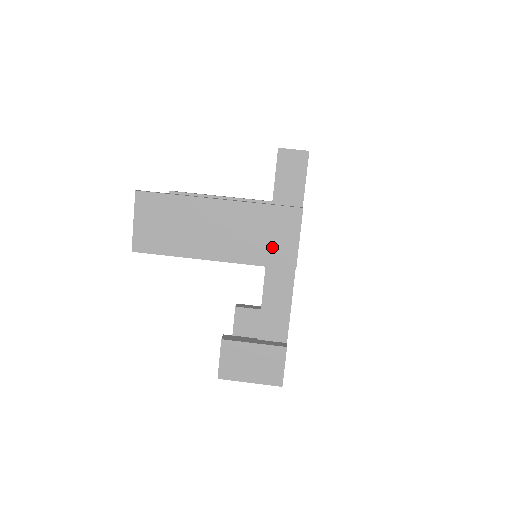
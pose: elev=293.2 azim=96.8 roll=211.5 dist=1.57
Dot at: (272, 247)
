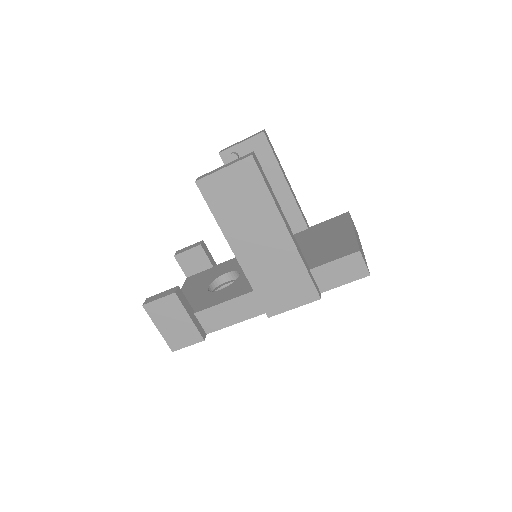
Dot at: (275, 292)
